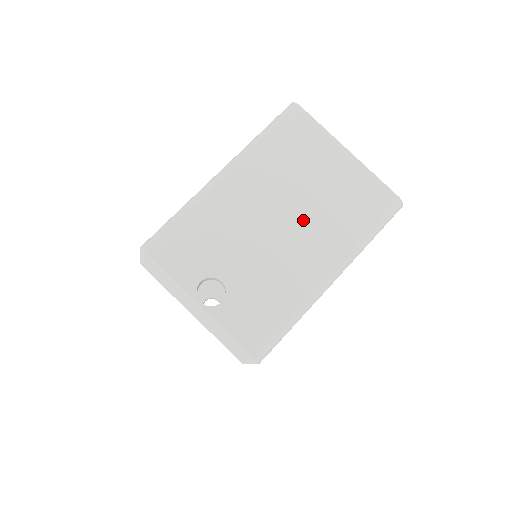
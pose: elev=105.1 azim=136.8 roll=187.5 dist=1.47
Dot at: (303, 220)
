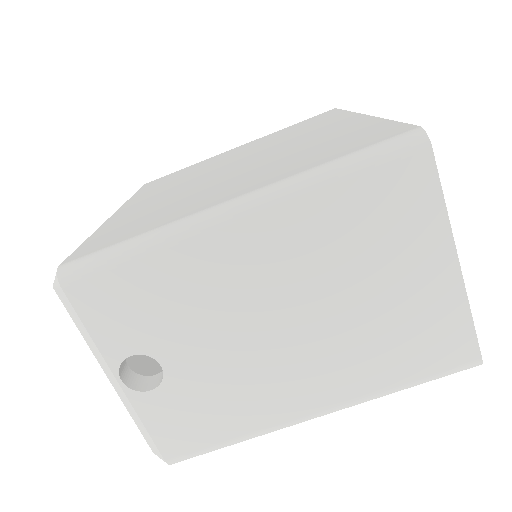
Dot at: (322, 334)
